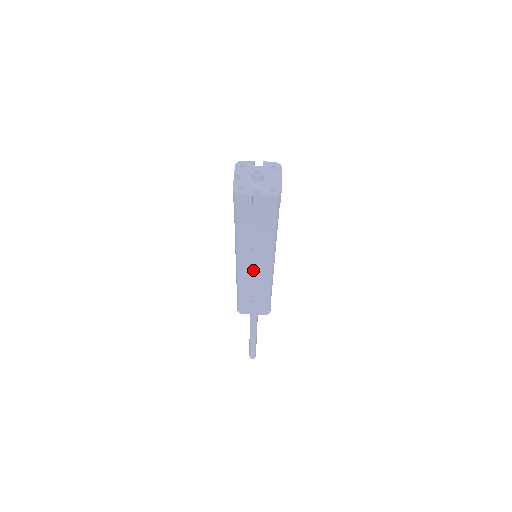
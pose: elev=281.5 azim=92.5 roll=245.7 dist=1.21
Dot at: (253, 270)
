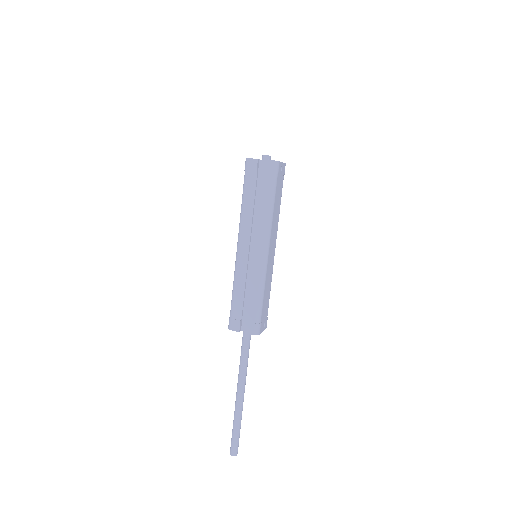
Dot at: (250, 261)
